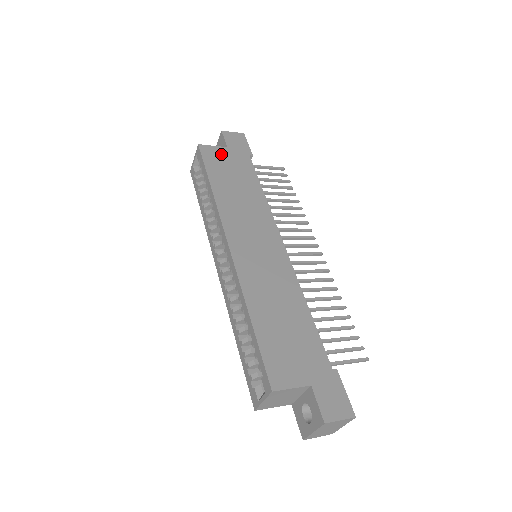
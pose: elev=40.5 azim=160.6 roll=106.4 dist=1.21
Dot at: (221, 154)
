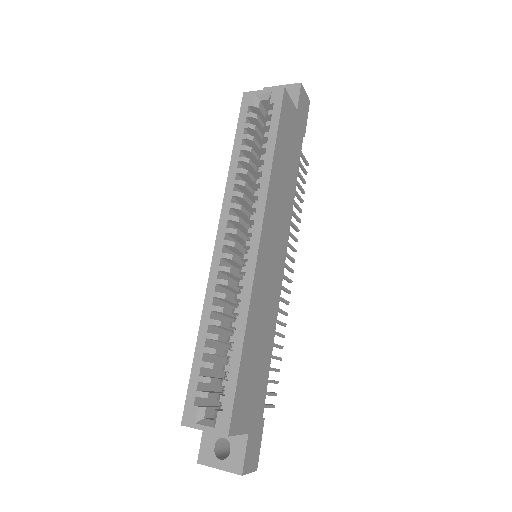
Dot at: (292, 116)
